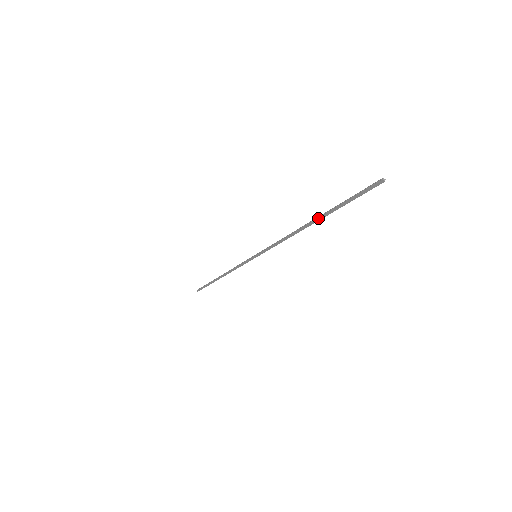
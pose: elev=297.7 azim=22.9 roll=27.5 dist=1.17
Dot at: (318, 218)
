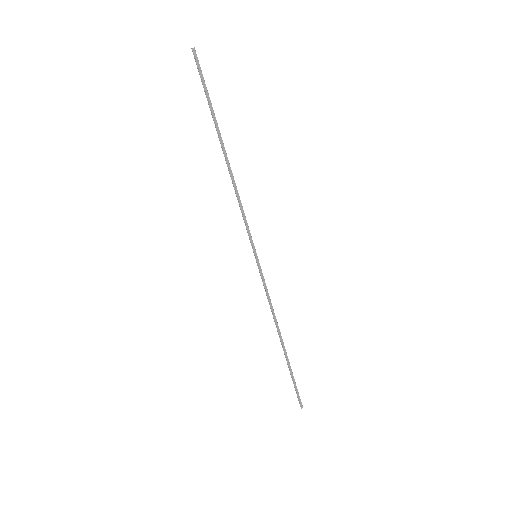
Dot at: (219, 138)
